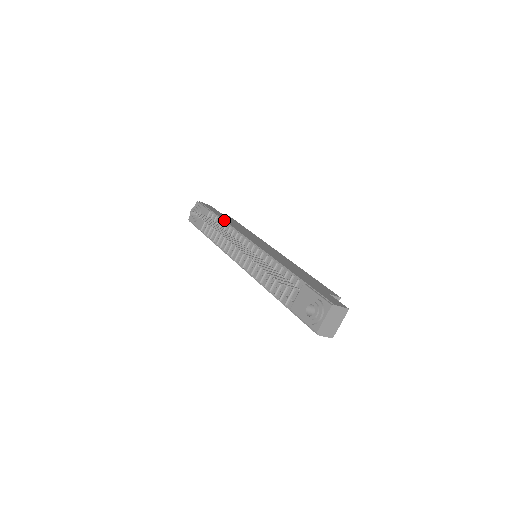
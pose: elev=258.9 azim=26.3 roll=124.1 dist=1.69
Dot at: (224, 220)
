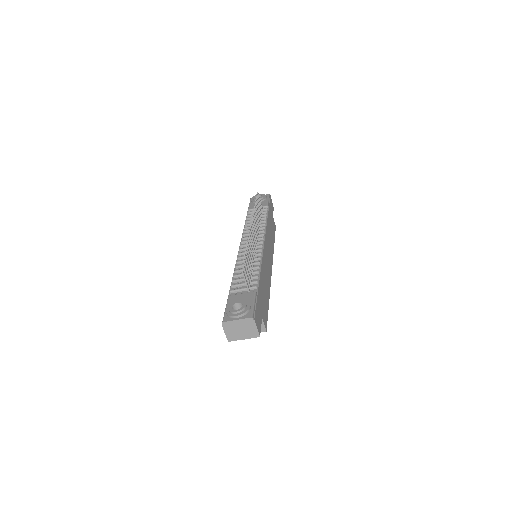
Dot at: occluded
